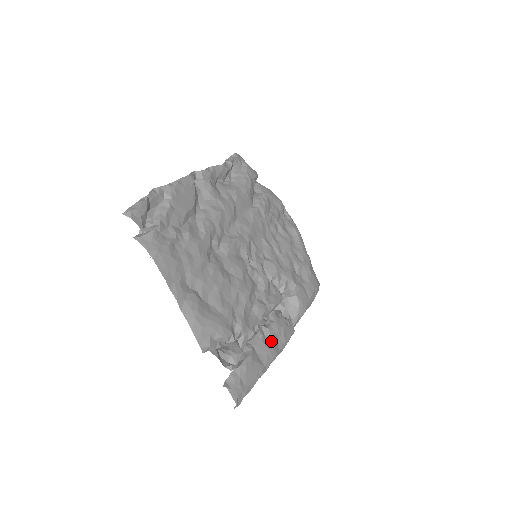
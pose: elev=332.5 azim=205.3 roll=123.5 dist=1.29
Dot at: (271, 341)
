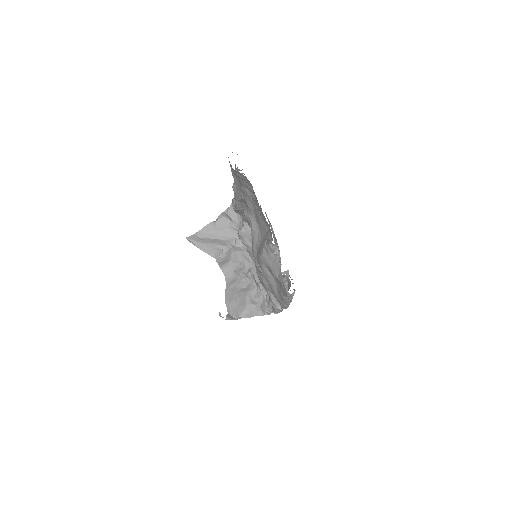
Dot at: occluded
